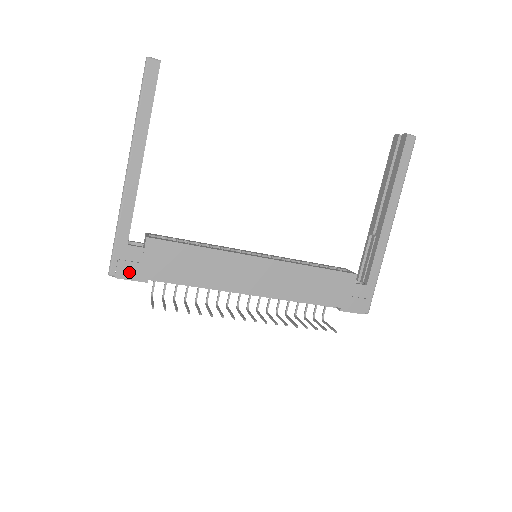
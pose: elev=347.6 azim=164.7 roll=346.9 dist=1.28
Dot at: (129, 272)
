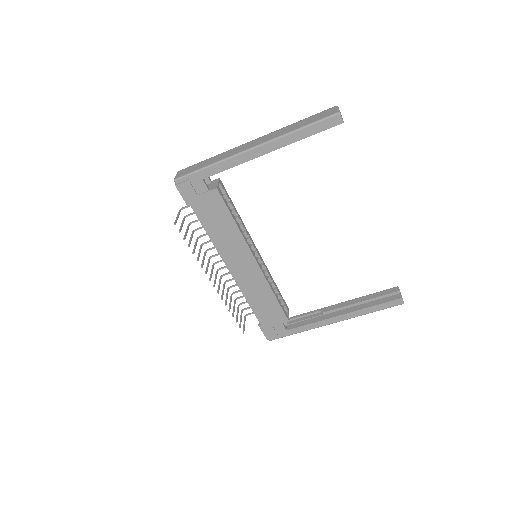
Dot at: (186, 192)
